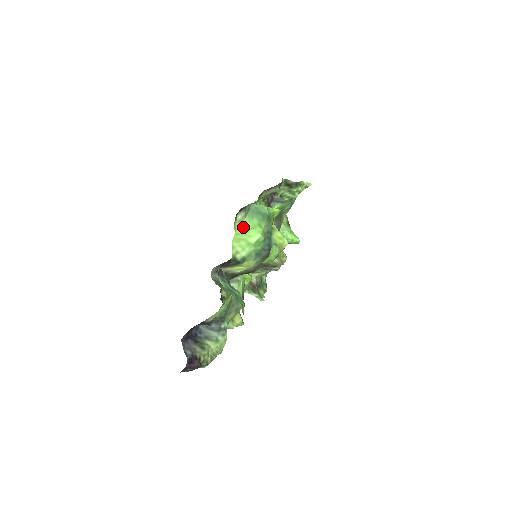
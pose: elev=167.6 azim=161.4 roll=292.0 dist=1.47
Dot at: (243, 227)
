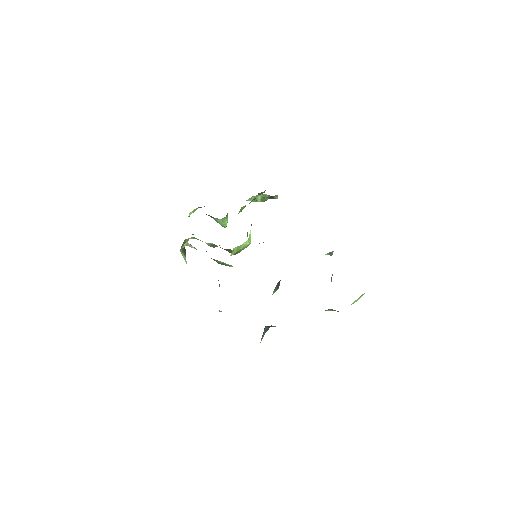
Dot at: (362, 295)
